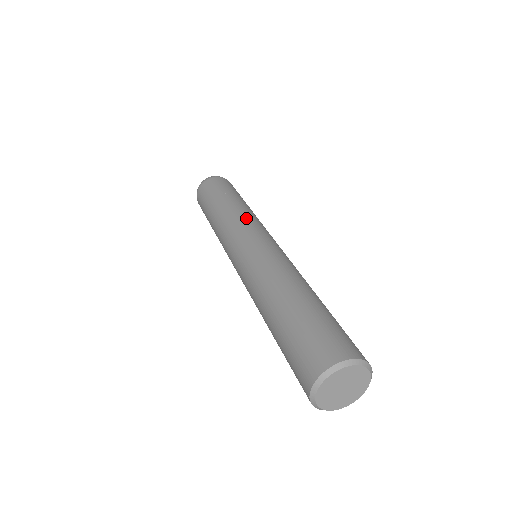
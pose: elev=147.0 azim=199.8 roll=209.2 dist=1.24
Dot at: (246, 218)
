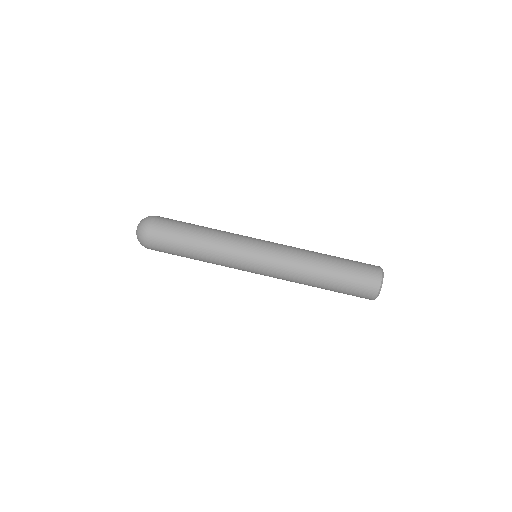
Dot at: (228, 261)
